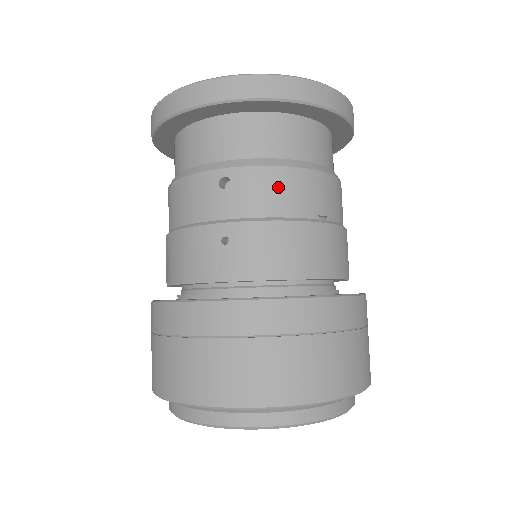
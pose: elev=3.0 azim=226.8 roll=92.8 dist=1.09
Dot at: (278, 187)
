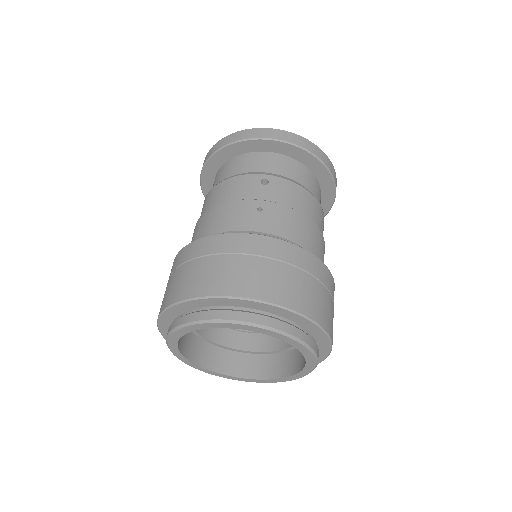
Dot at: (297, 195)
